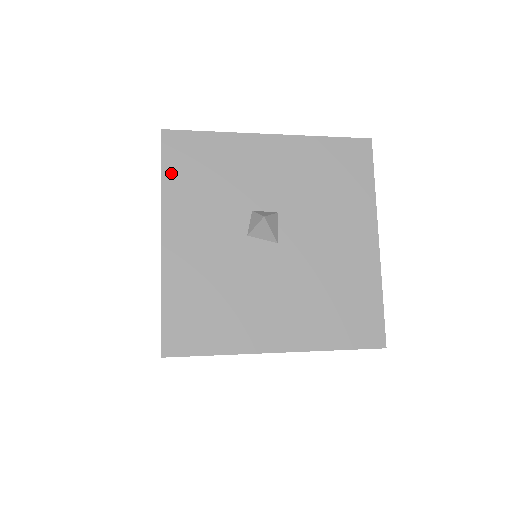
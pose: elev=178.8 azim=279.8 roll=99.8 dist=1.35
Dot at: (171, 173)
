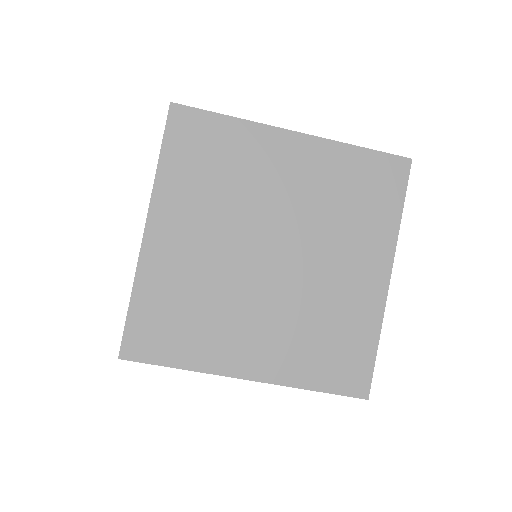
Dot at: occluded
